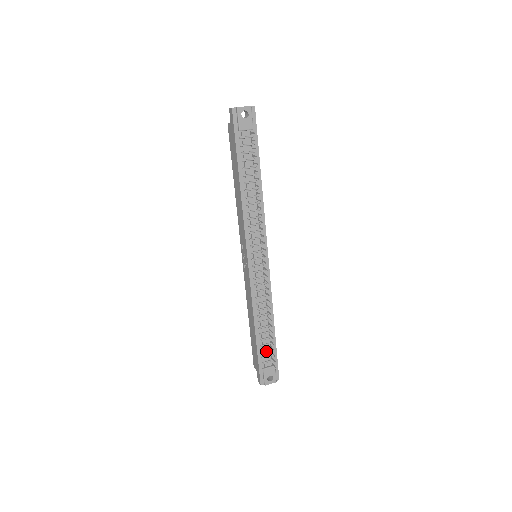
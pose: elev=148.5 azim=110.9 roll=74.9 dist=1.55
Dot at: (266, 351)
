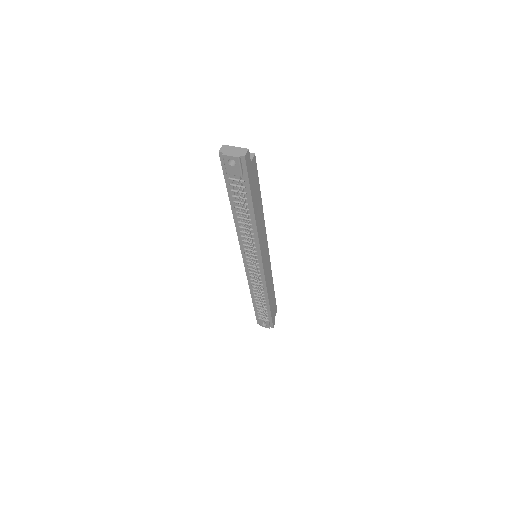
Dot at: (262, 311)
